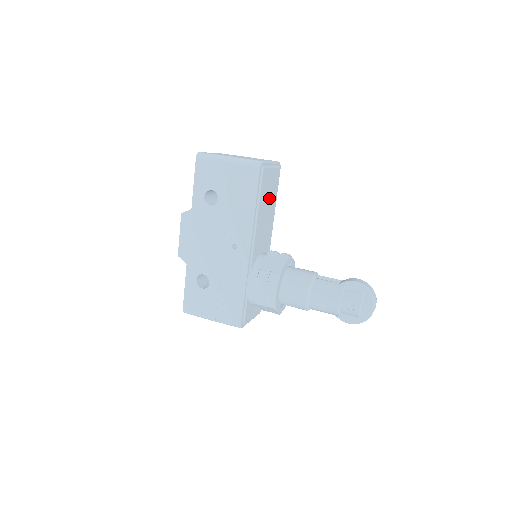
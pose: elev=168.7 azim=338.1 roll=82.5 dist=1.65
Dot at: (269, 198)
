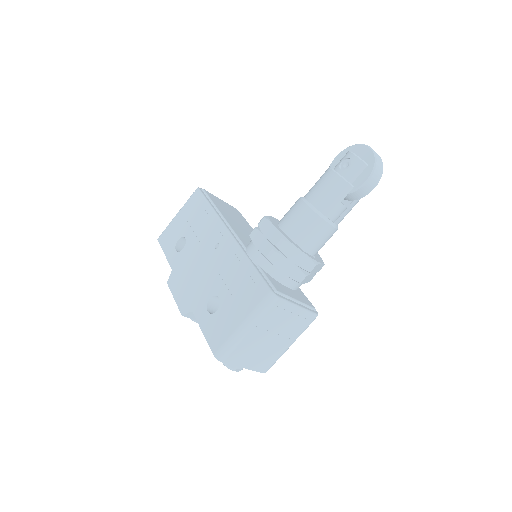
Dot at: (234, 216)
